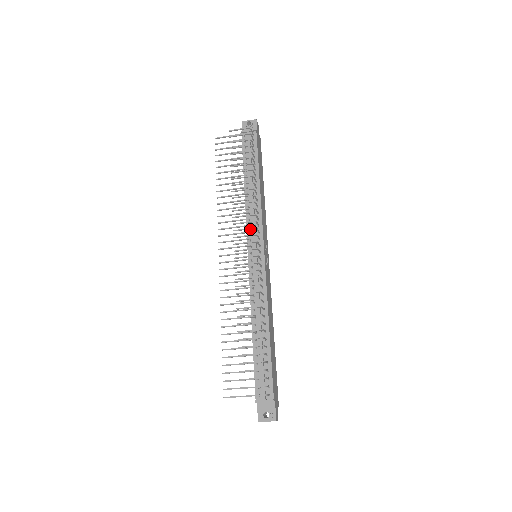
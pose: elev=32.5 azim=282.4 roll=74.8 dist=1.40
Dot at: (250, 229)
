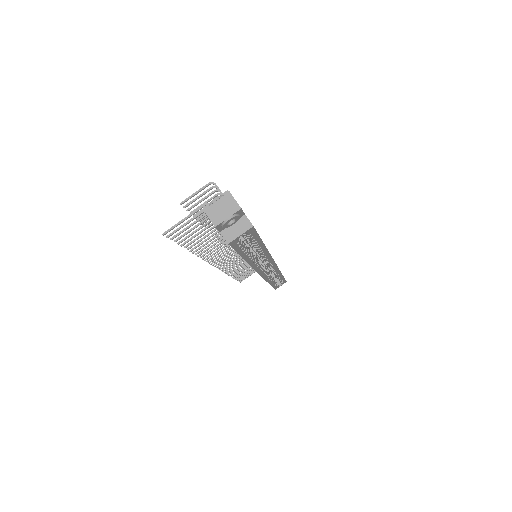
Dot at: occluded
